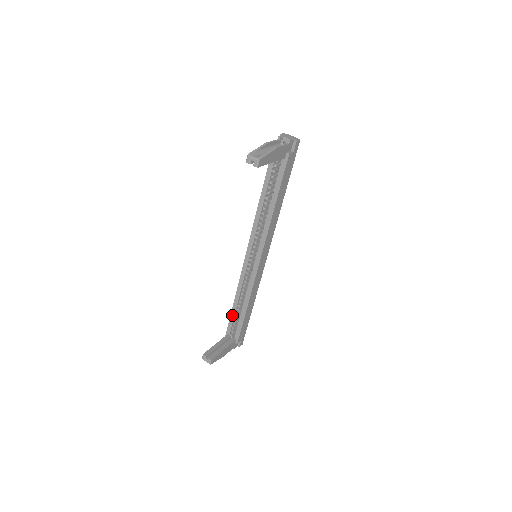
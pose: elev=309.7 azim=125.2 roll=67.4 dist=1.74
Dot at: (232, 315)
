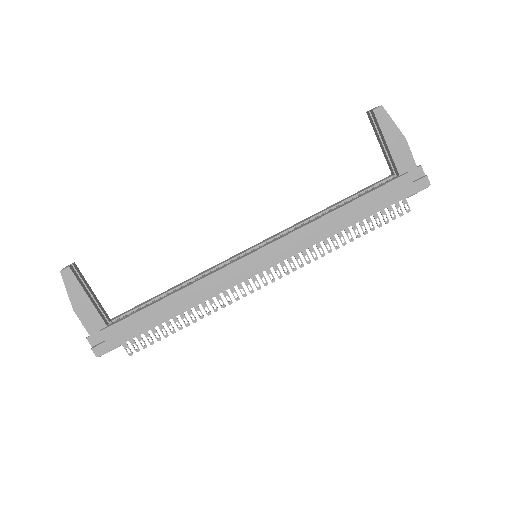
Dot at: (147, 301)
